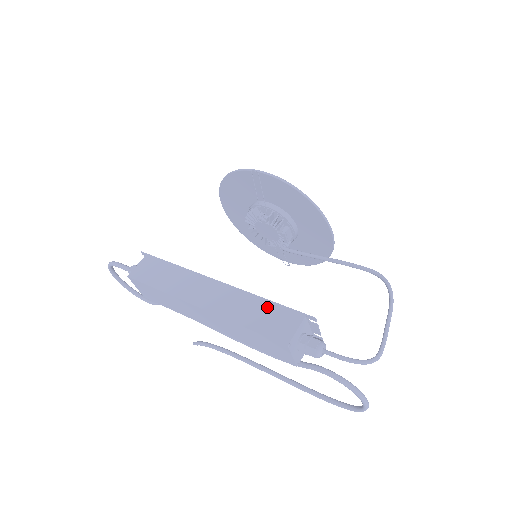
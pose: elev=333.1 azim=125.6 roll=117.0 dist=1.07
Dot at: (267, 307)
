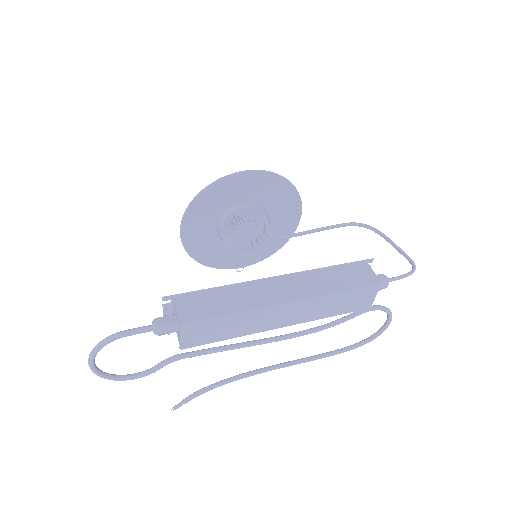
Dot at: (337, 270)
